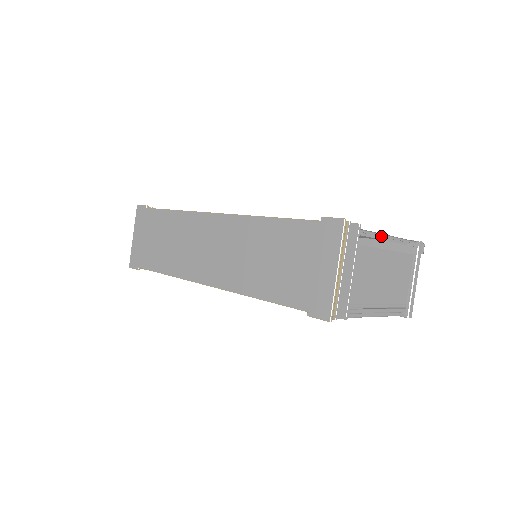
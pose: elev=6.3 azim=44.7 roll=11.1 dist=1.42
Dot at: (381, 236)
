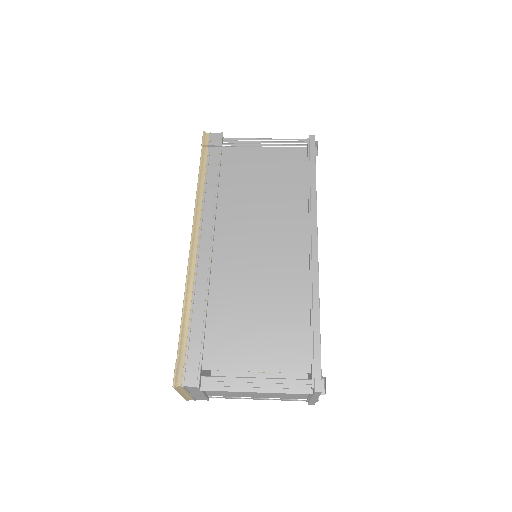
Dot at: (249, 382)
